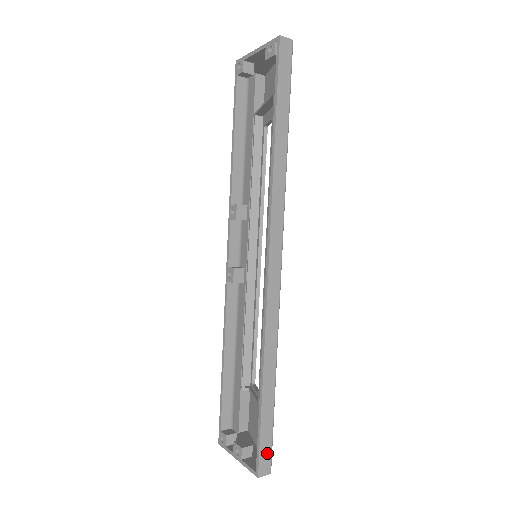
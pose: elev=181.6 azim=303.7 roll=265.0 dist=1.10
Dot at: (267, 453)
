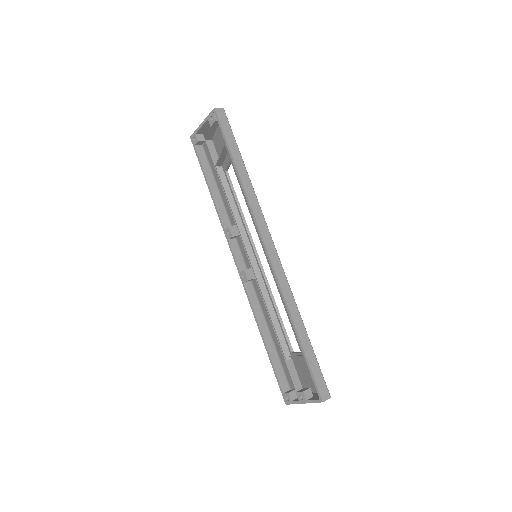
Dot at: (322, 383)
